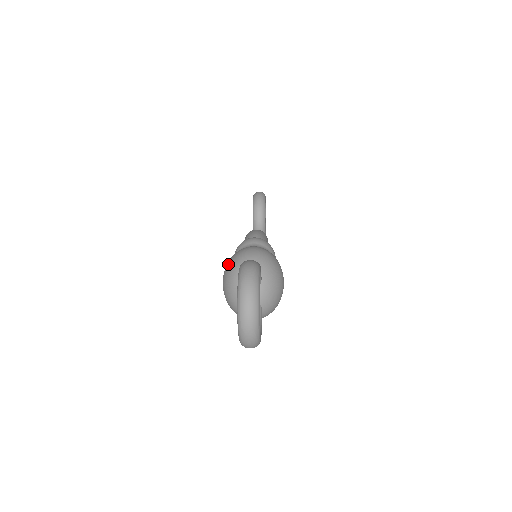
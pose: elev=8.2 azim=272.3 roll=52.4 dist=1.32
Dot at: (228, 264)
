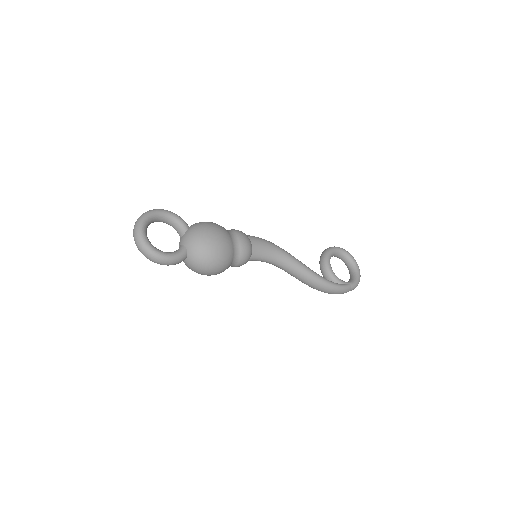
Dot at: occluded
